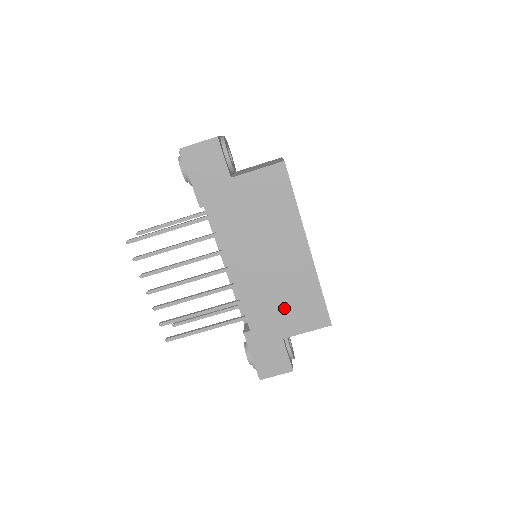
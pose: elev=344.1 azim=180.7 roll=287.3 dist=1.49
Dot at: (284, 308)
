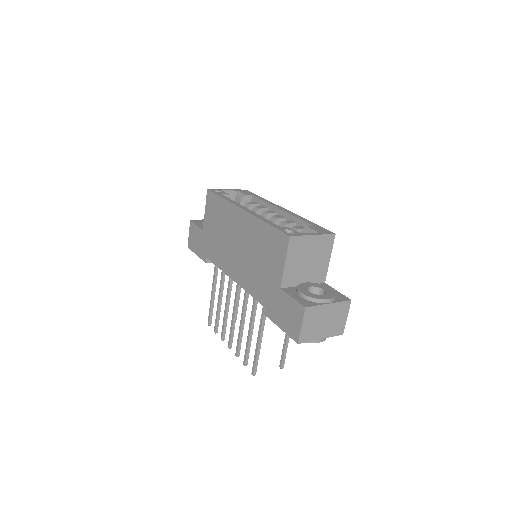
Dot at: (264, 265)
